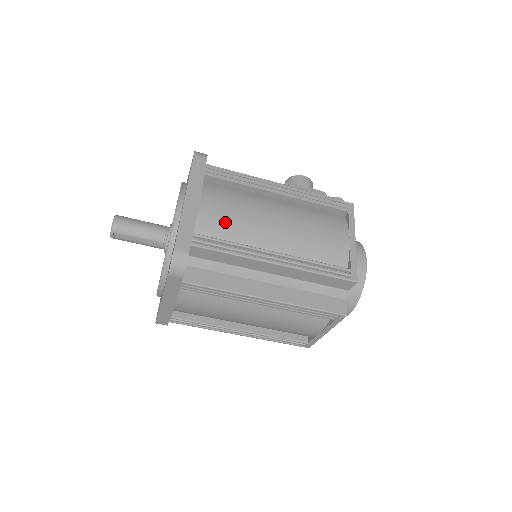
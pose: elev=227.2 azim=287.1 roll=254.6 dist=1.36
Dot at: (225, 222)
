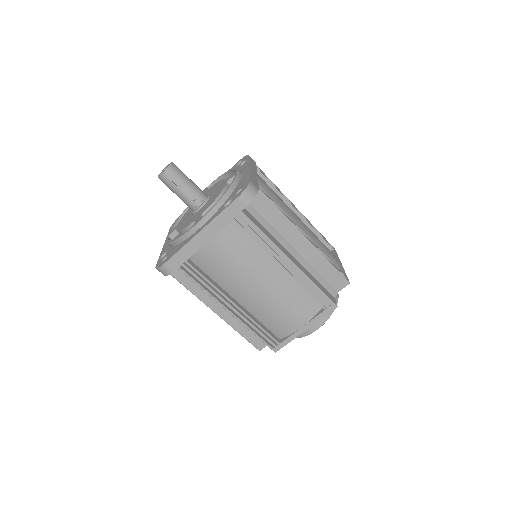
Dot at: (273, 196)
